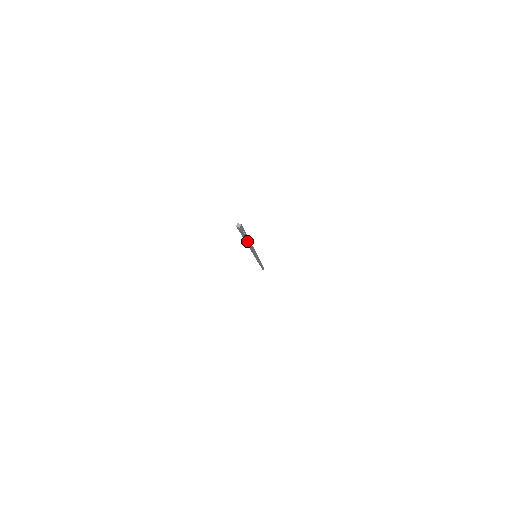
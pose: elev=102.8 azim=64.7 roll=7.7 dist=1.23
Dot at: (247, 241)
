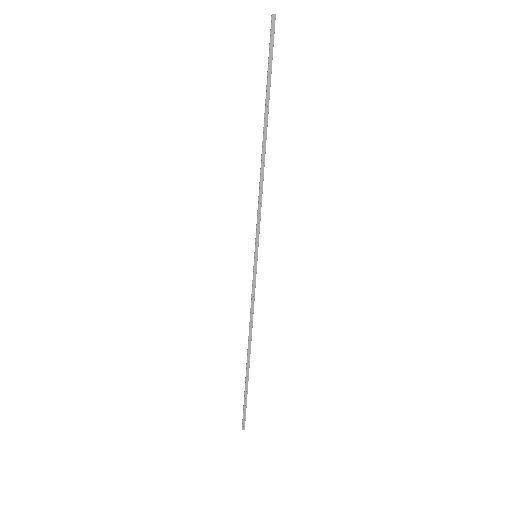
Dot at: (266, 106)
